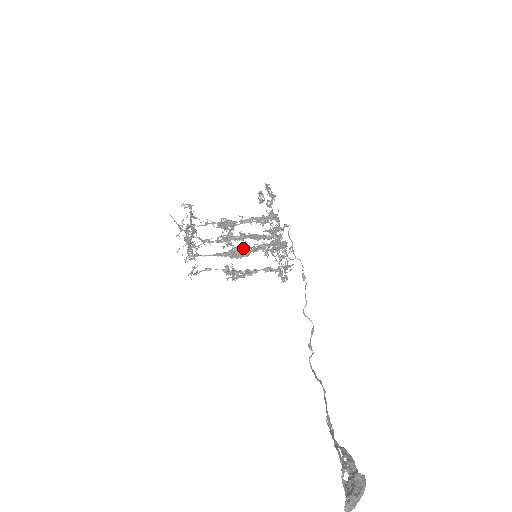
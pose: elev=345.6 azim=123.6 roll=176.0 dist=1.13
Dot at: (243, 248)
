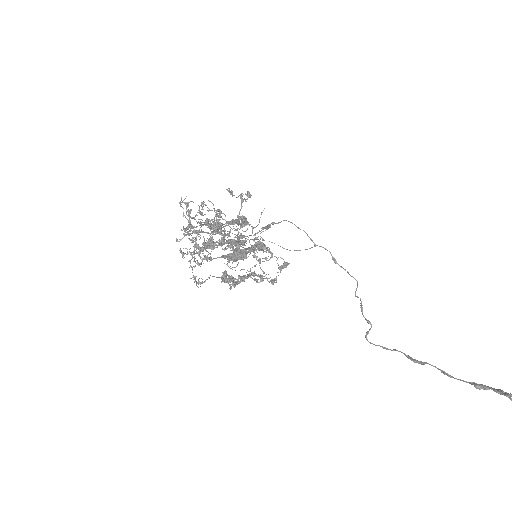
Dot at: (241, 249)
